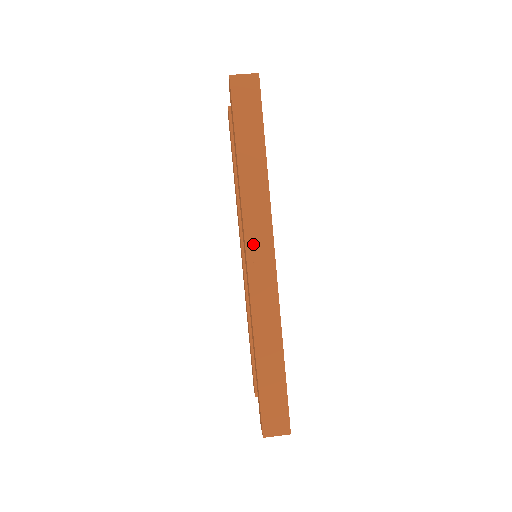
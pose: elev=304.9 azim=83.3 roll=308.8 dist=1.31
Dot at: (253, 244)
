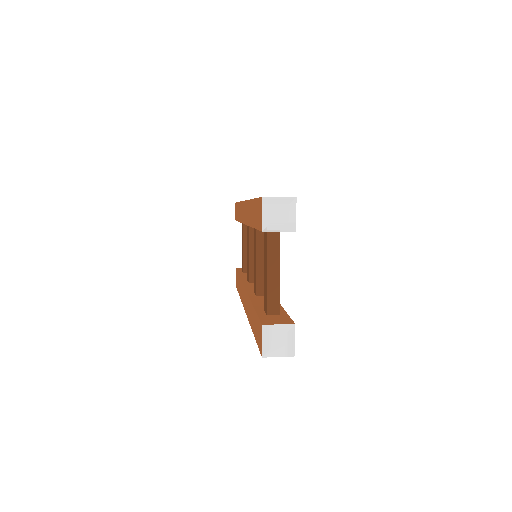
Dot at: occluded
